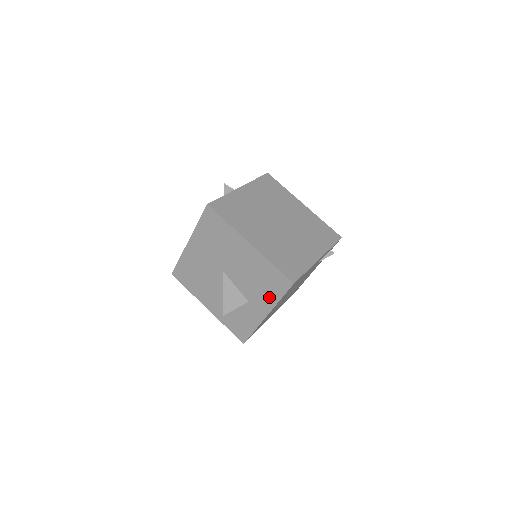
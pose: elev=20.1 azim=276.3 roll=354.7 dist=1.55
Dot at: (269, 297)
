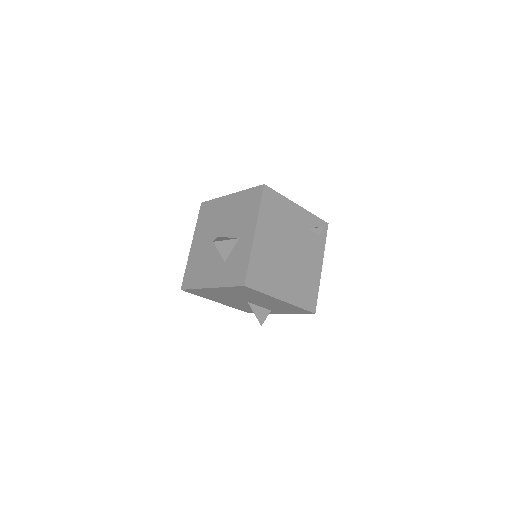
Dot at: (252, 215)
